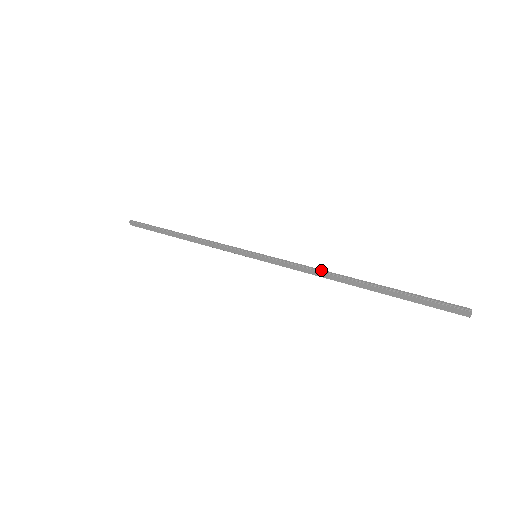
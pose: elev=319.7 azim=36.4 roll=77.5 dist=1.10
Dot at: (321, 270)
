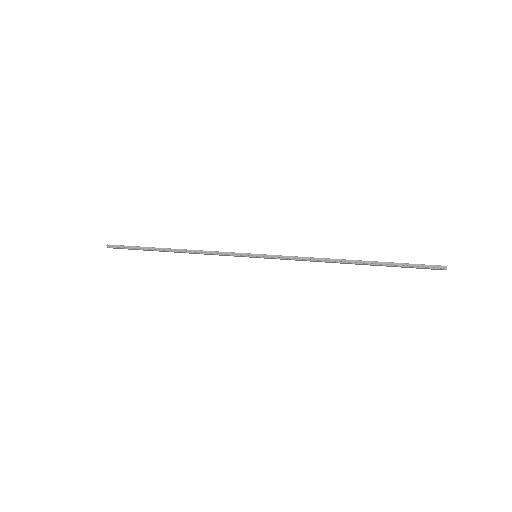
Dot at: (320, 259)
